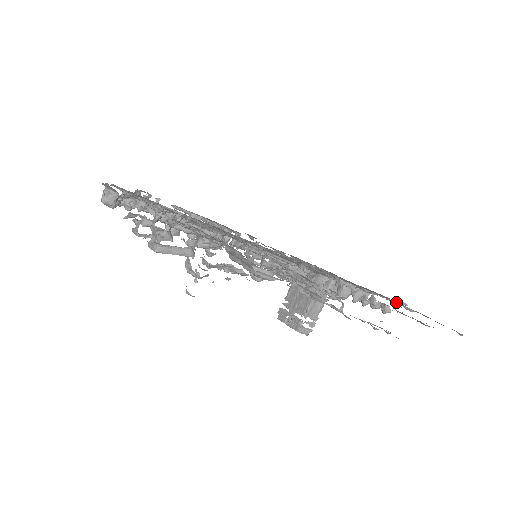
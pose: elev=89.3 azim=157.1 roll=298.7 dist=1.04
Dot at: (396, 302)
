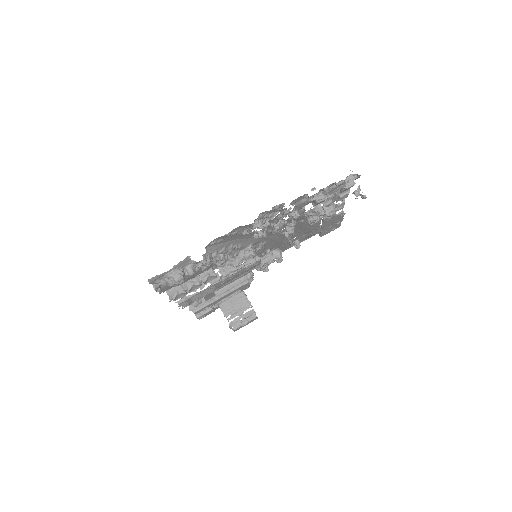
Dot at: (302, 236)
